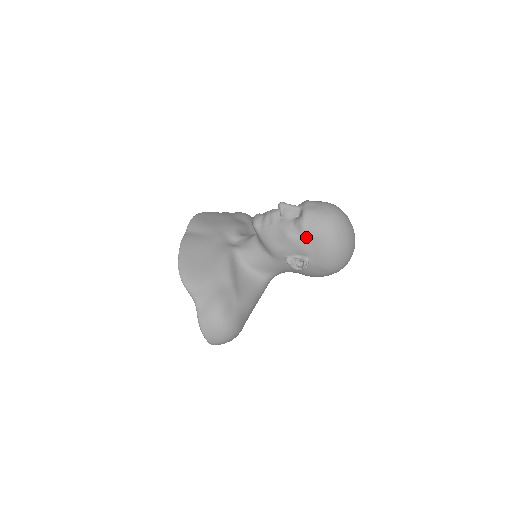
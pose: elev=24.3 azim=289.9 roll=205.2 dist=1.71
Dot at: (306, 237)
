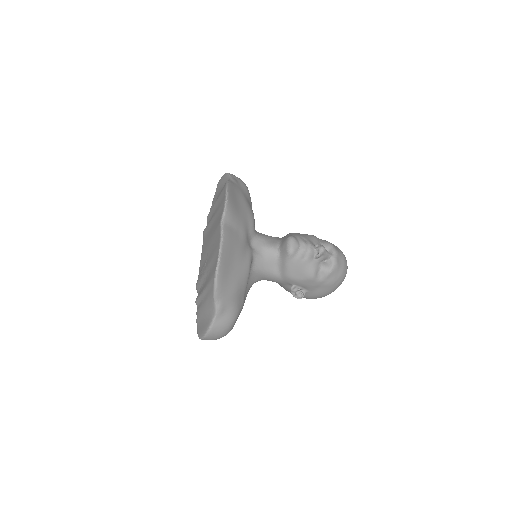
Dot at: (322, 283)
